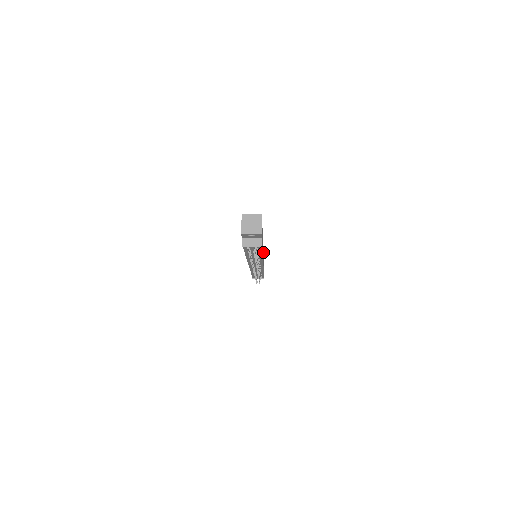
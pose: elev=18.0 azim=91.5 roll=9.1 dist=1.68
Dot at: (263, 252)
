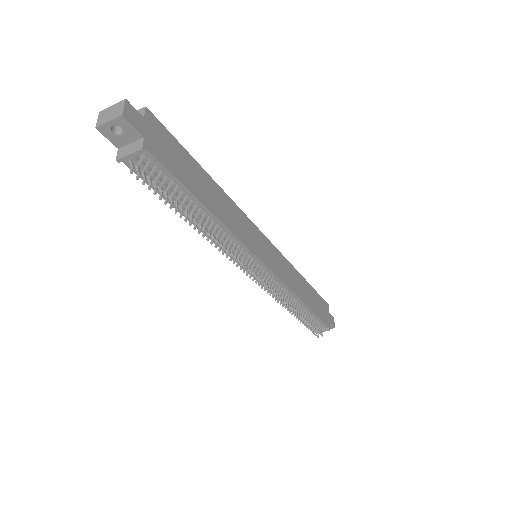
Dot at: (275, 255)
